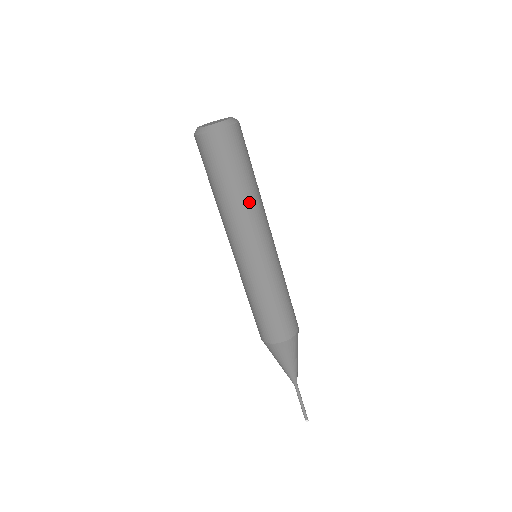
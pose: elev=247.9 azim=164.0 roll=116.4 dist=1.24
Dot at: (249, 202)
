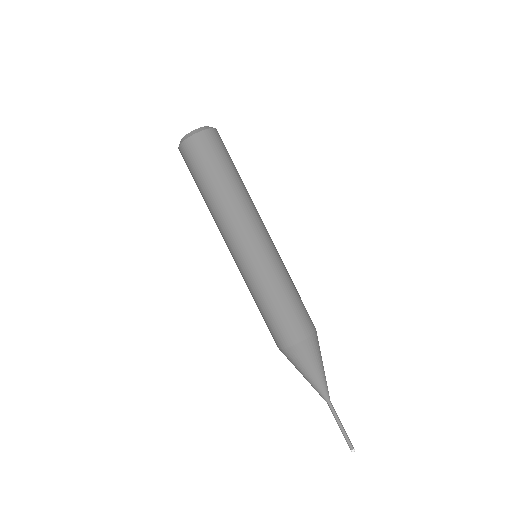
Dot at: (224, 201)
